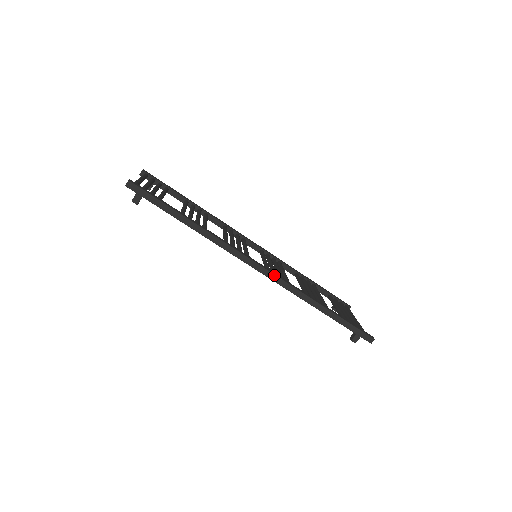
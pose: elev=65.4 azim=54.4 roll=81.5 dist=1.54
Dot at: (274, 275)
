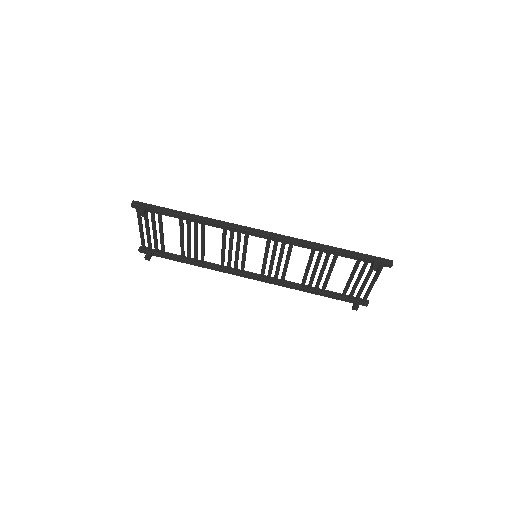
Dot at: (274, 233)
